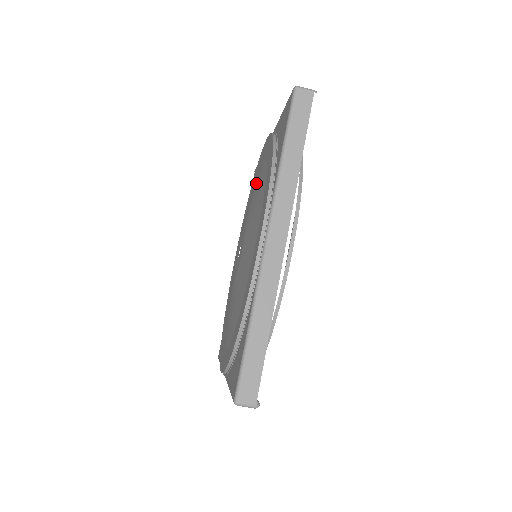
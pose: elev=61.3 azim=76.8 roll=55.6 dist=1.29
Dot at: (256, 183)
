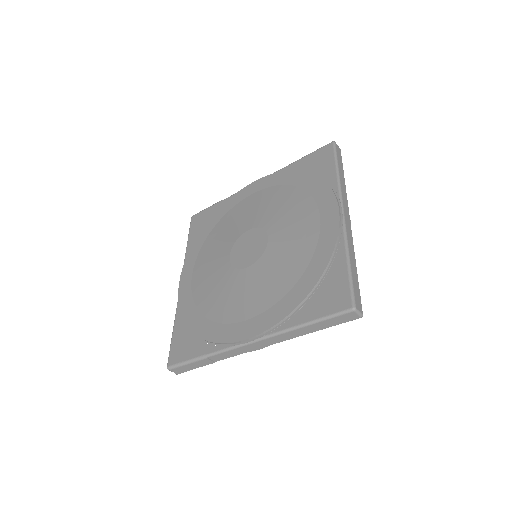
Dot at: (257, 204)
